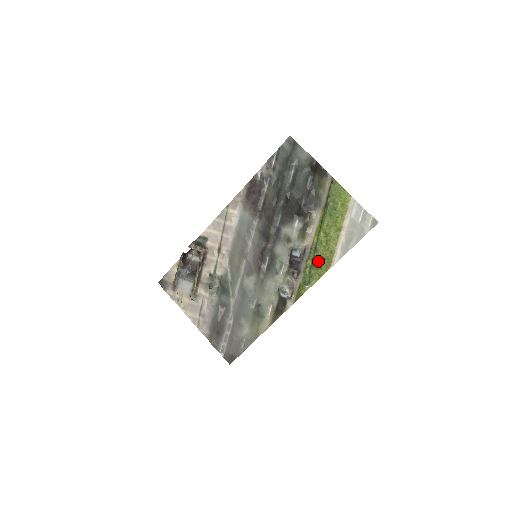
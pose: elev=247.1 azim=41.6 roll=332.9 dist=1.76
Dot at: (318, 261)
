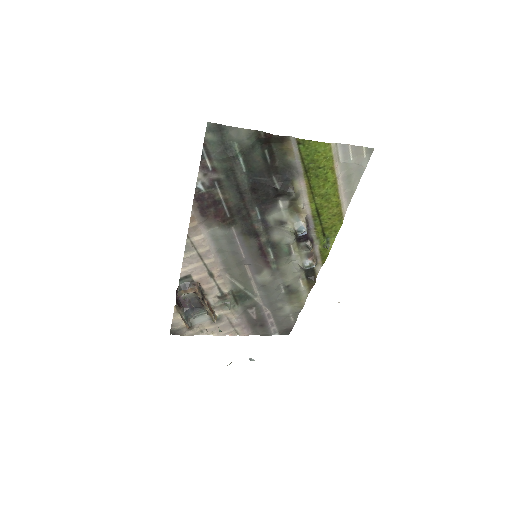
Dot at: (328, 222)
